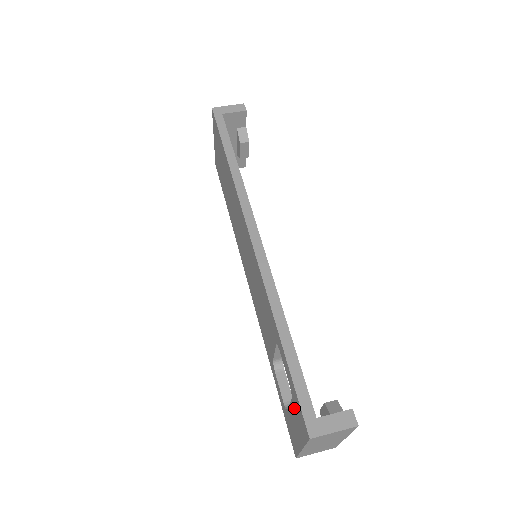
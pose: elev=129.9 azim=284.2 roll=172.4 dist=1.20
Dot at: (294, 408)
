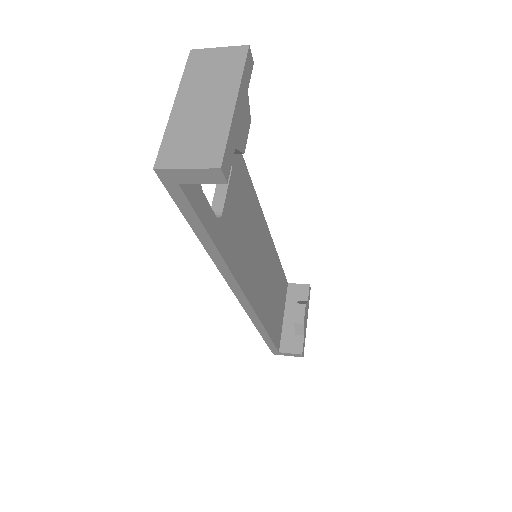
Dot at: occluded
